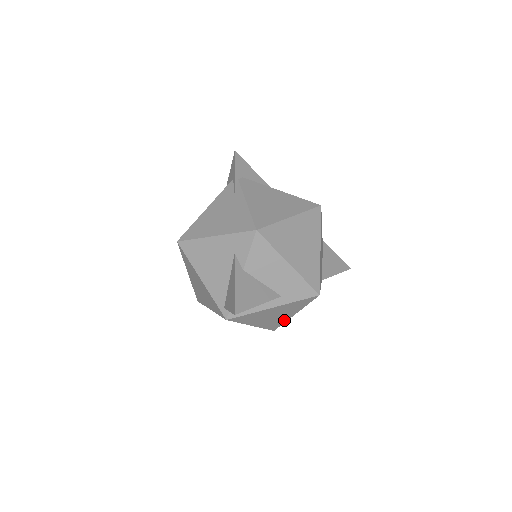
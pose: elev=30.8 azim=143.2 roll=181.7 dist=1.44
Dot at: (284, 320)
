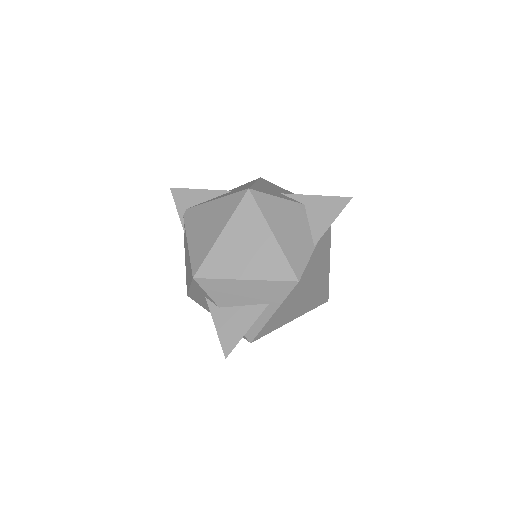
Dot at: (316, 298)
